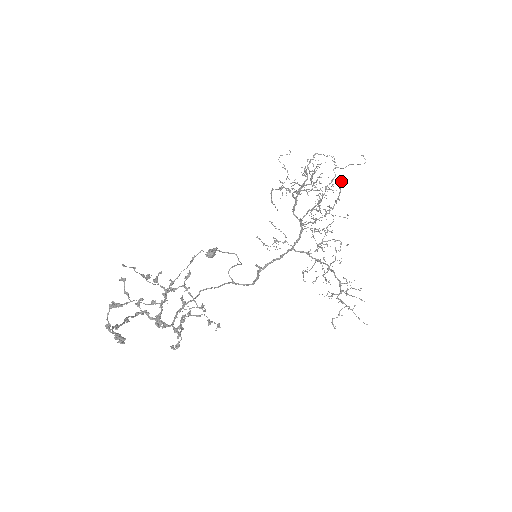
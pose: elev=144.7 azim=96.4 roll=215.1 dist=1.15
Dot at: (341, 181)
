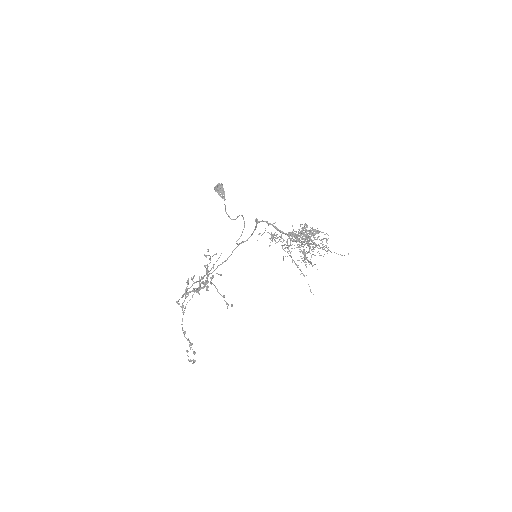
Dot at: occluded
